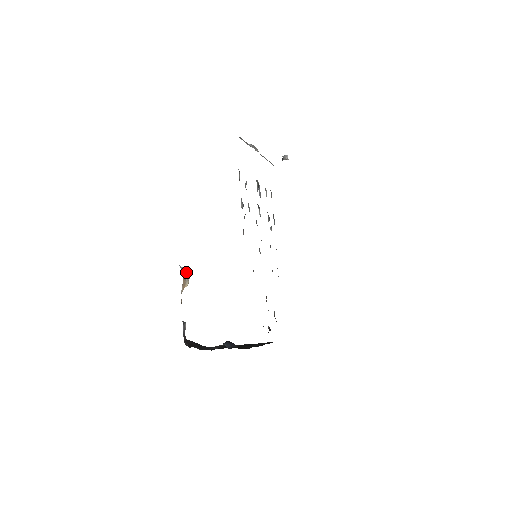
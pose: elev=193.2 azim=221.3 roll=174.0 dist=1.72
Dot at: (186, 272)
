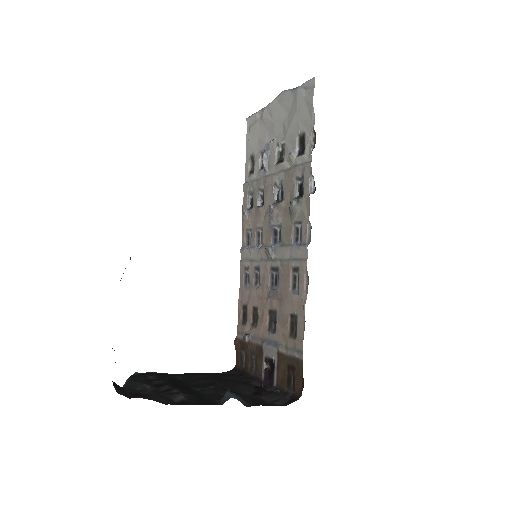
Dot at: occluded
